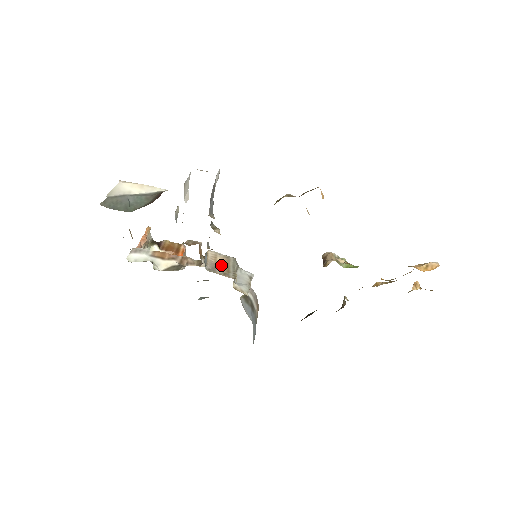
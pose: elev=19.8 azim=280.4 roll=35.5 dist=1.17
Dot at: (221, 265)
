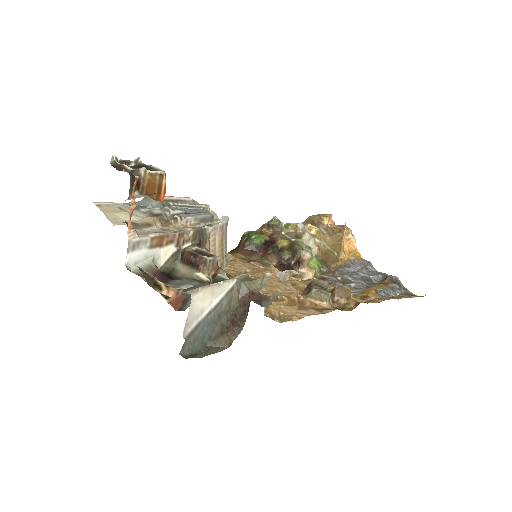
Dot at: (219, 250)
